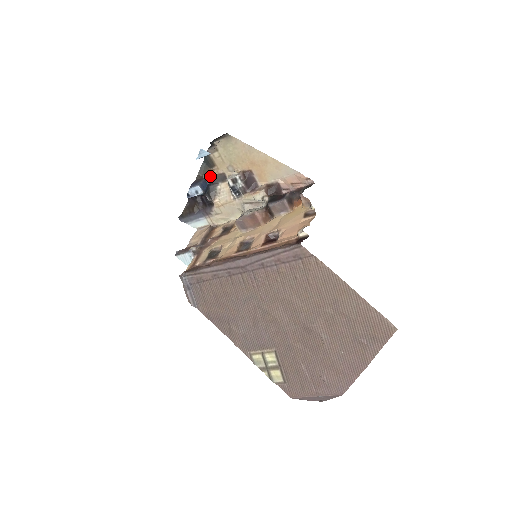
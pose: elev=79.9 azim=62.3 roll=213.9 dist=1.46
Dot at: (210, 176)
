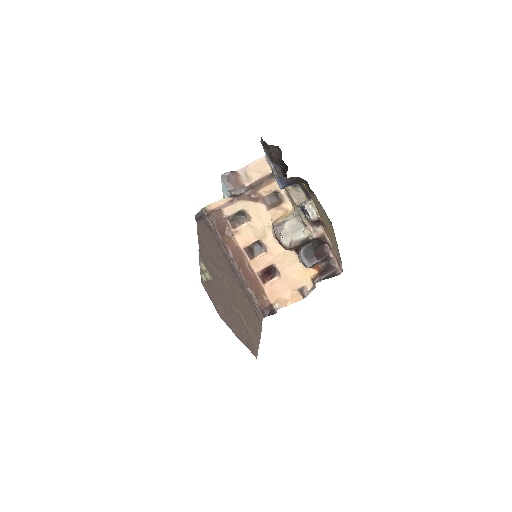
Dot at: (303, 183)
